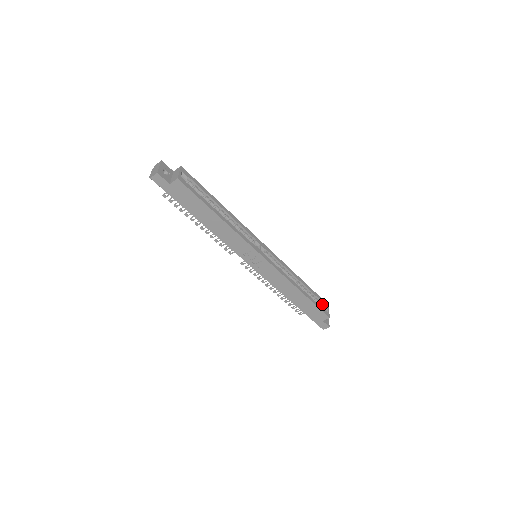
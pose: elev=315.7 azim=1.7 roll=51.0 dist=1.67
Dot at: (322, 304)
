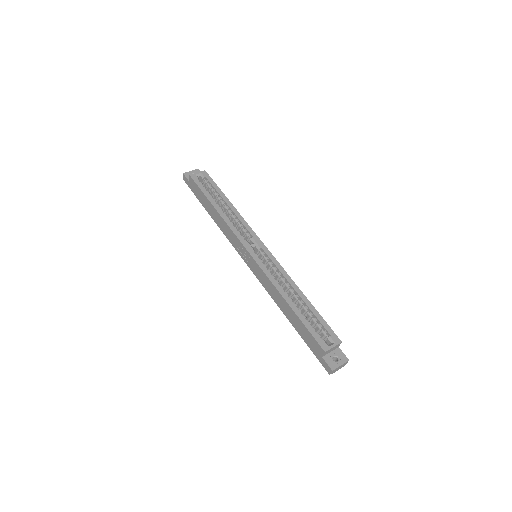
Dot at: (330, 336)
